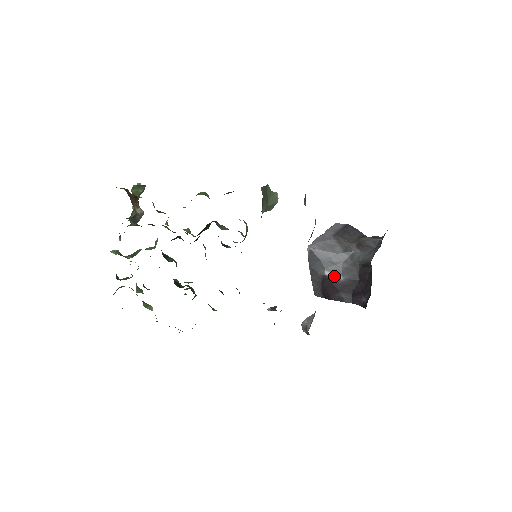
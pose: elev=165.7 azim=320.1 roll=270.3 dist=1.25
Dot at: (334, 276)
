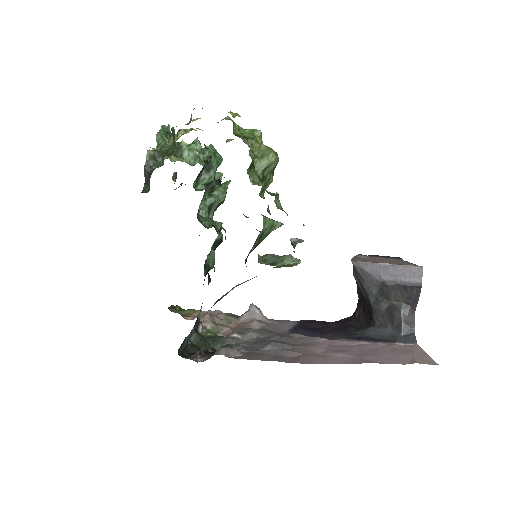
Dot at: (358, 284)
